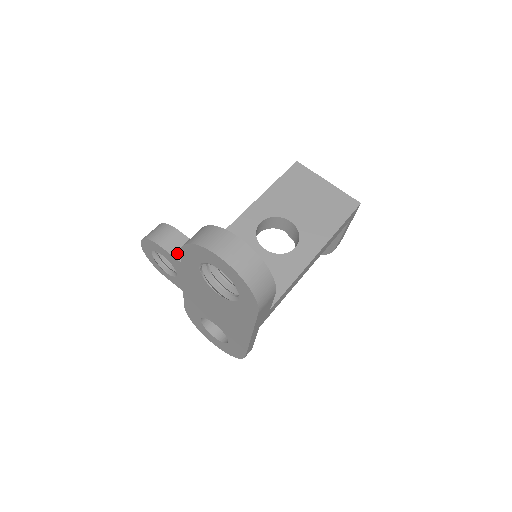
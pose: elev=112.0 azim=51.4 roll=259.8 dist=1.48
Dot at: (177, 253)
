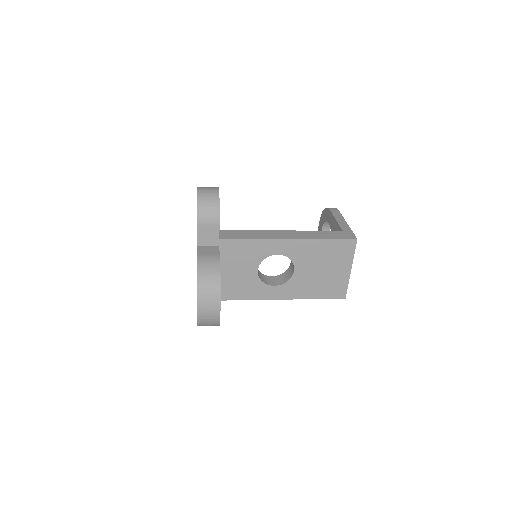
Dot at: (202, 239)
